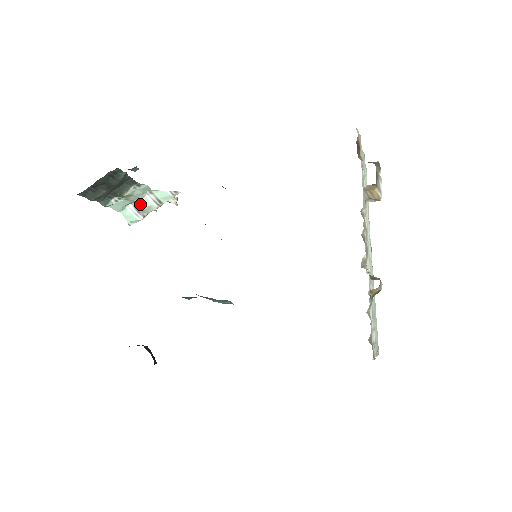
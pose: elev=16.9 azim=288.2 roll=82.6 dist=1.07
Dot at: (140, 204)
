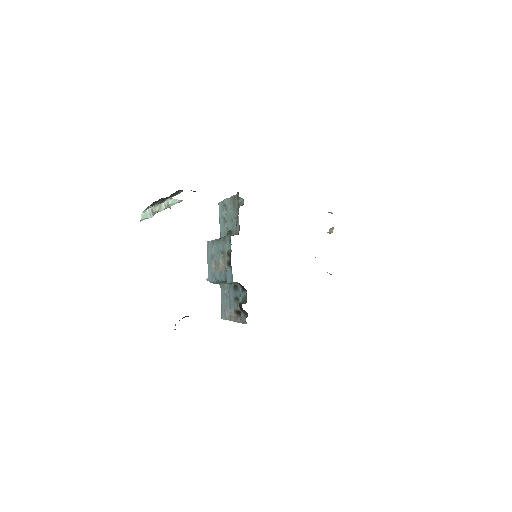
Dot at: (157, 207)
